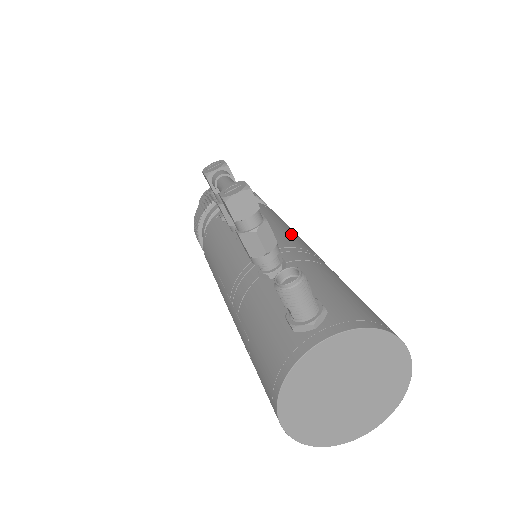
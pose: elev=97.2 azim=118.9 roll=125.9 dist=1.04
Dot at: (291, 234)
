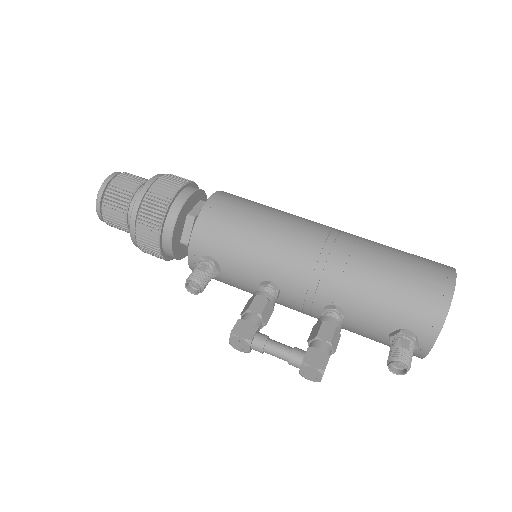
Dot at: (281, 253)
